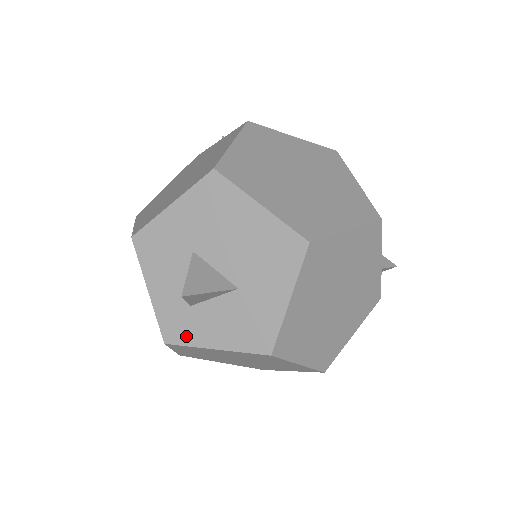
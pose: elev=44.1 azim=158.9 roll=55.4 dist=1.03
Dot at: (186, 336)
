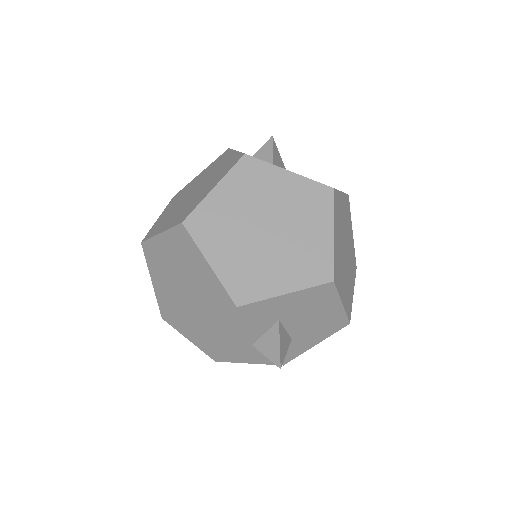
Dot at: (236, 358)
